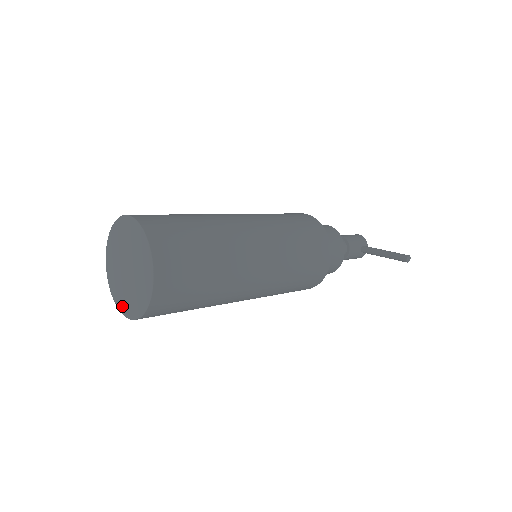
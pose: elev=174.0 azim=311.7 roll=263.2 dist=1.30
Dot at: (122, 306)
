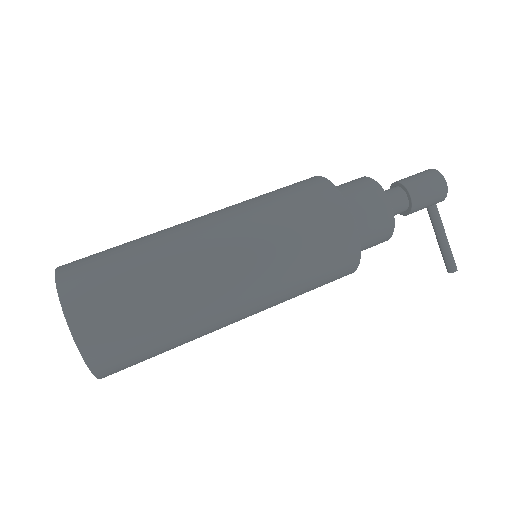
Dot at: occluded
